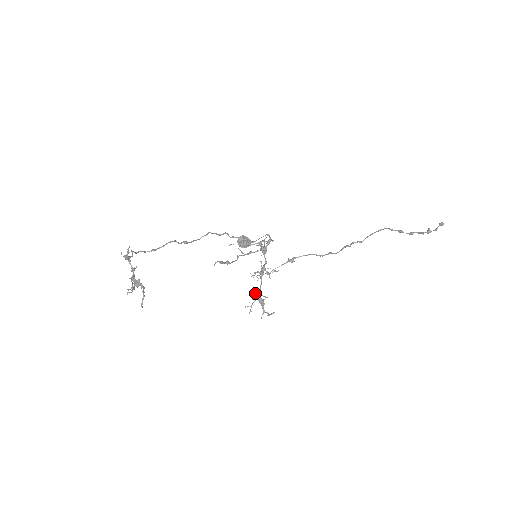
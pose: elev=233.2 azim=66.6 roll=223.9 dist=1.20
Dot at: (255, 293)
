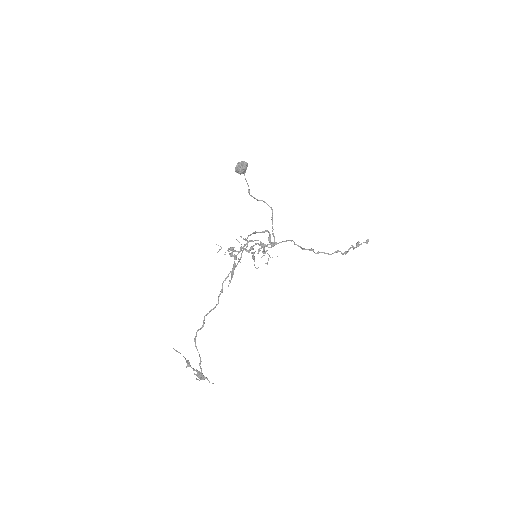
Dot at: occluded
